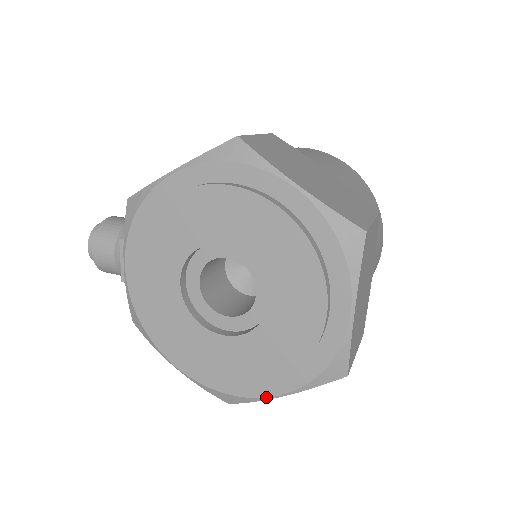
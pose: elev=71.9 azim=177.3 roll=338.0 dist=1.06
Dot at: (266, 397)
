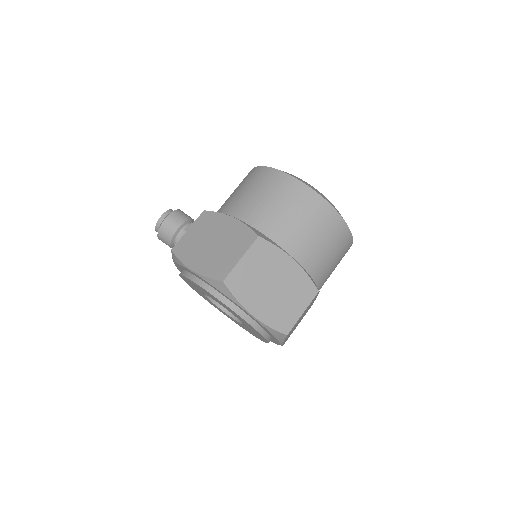
Dot at: occluded
